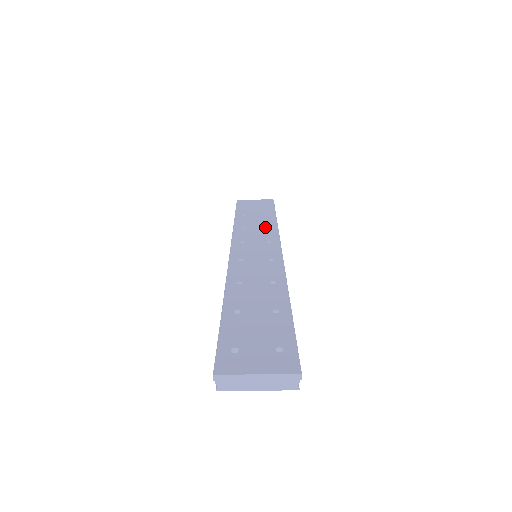
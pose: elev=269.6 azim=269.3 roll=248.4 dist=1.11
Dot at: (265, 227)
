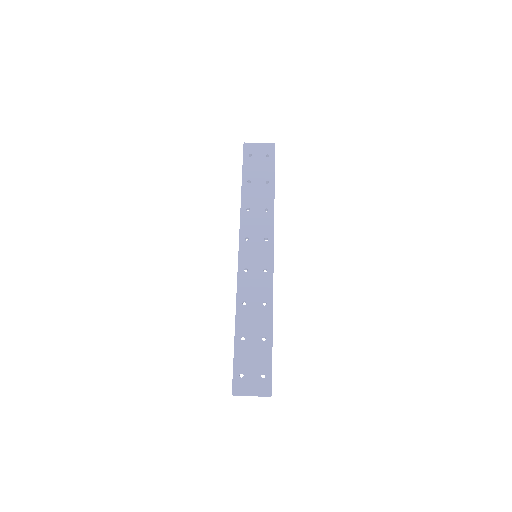
Dot at: (264, 211)
